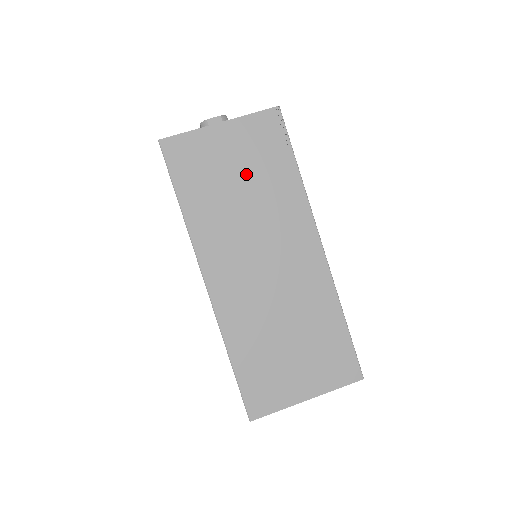
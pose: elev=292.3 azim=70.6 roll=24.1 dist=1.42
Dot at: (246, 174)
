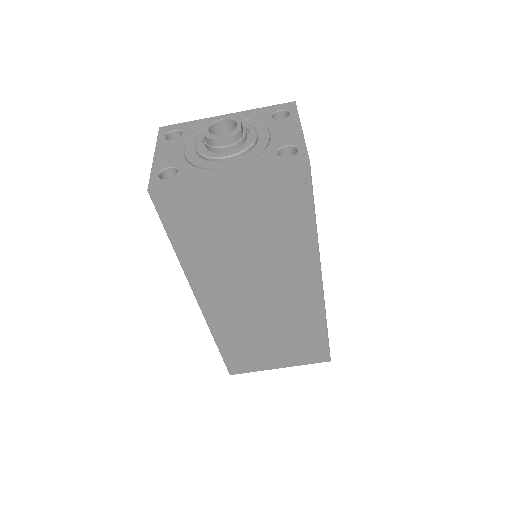
Dot at: (253, 228)
